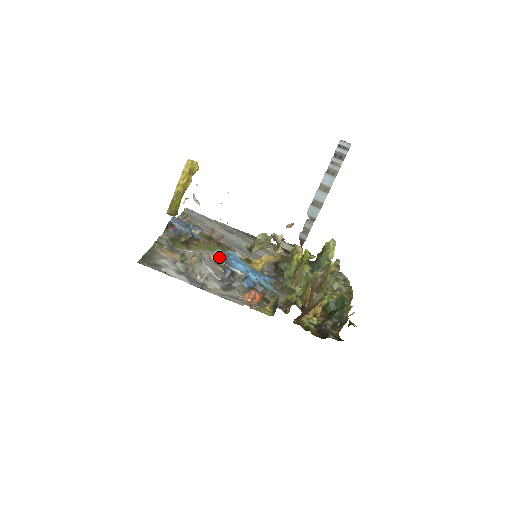
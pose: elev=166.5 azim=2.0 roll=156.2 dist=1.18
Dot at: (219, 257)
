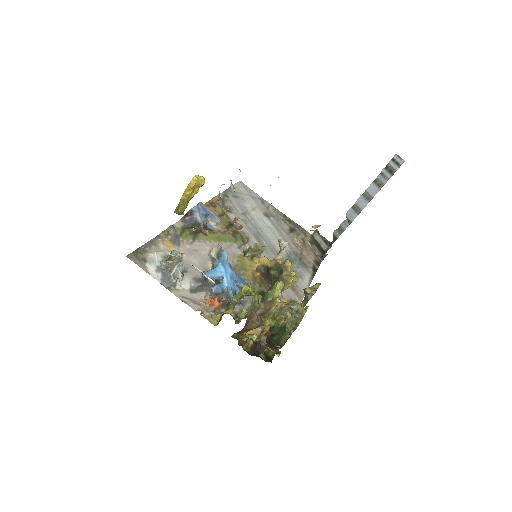
Dot at: (216, 253)
